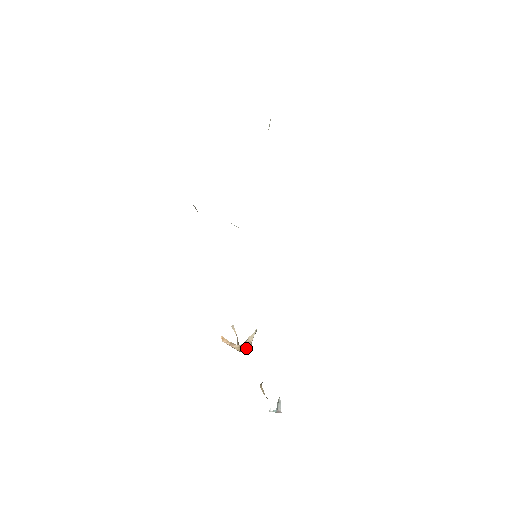
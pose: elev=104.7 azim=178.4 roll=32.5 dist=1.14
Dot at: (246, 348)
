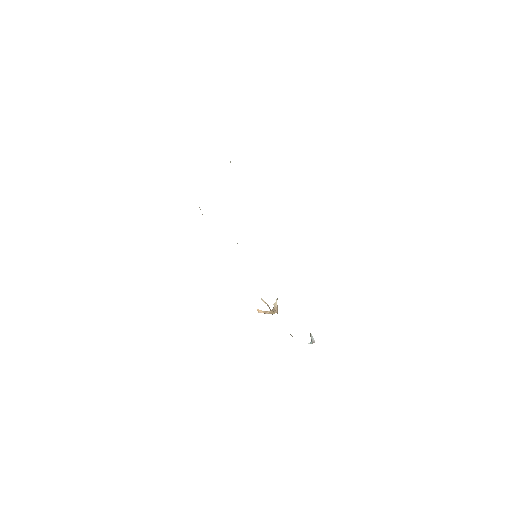
Dot at: (275, 312)
